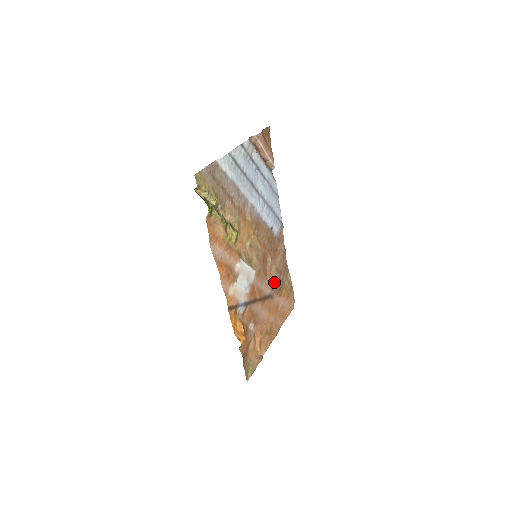
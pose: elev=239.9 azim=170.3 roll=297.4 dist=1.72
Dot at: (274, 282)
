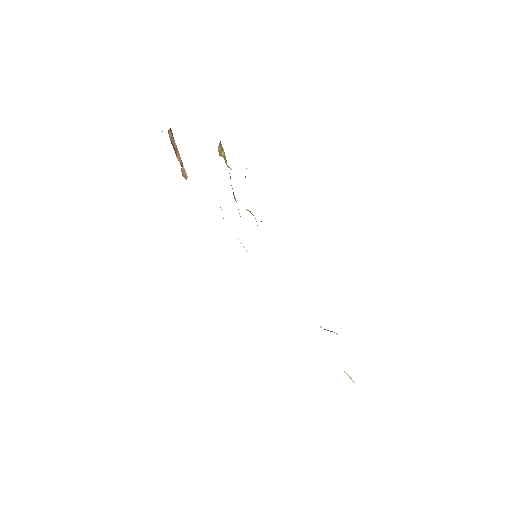
Dot at: occluded
